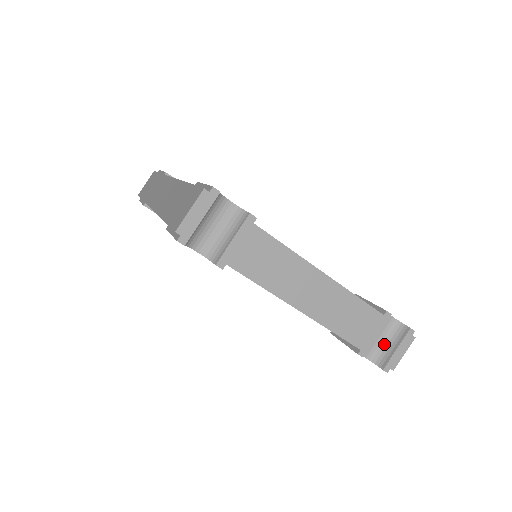
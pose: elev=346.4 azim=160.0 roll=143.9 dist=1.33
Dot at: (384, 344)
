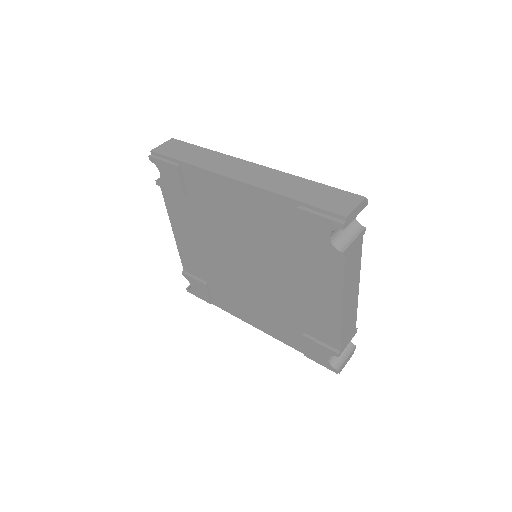
Dot at: occluded
